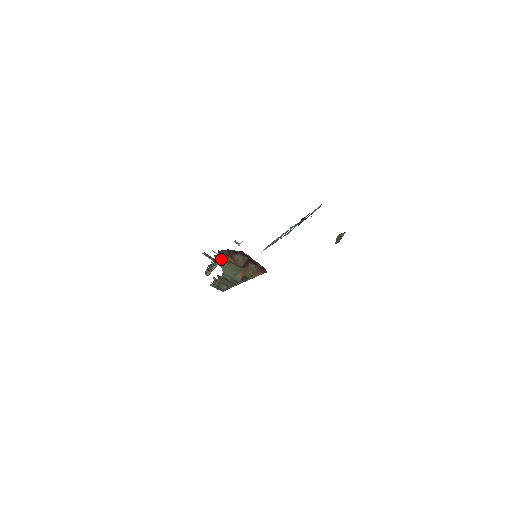
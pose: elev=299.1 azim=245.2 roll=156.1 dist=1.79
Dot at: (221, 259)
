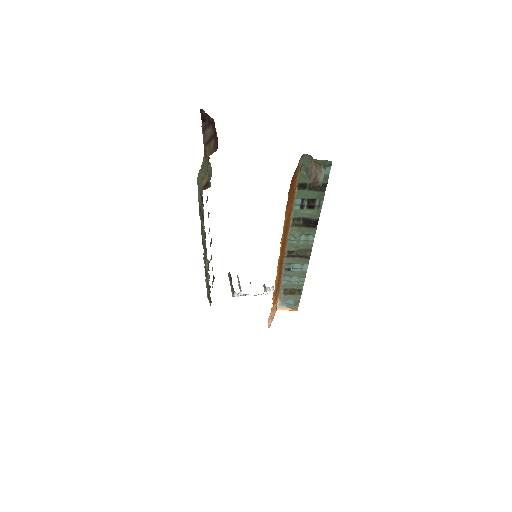
Dot at: occluded
